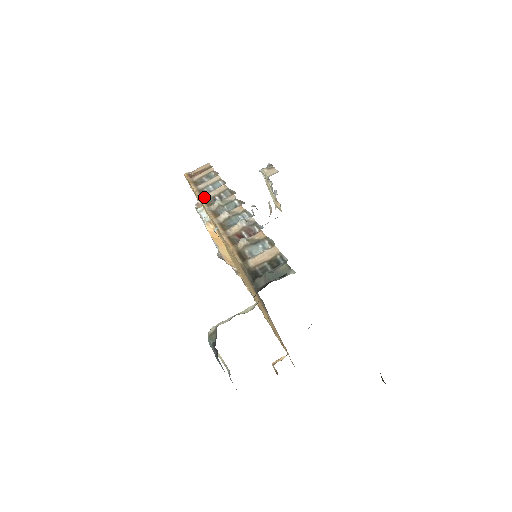
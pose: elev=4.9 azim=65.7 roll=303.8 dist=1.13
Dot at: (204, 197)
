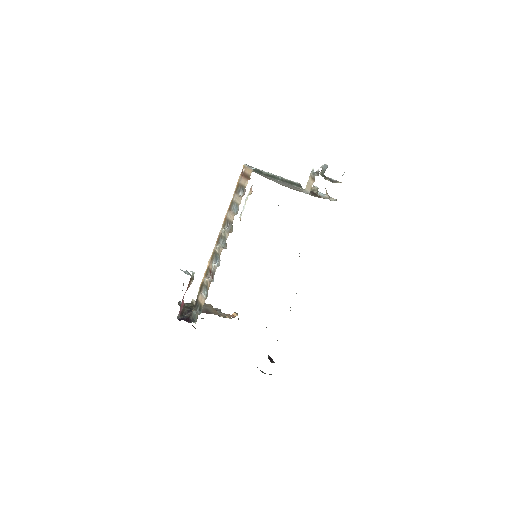
Dot at: (228, 213)
